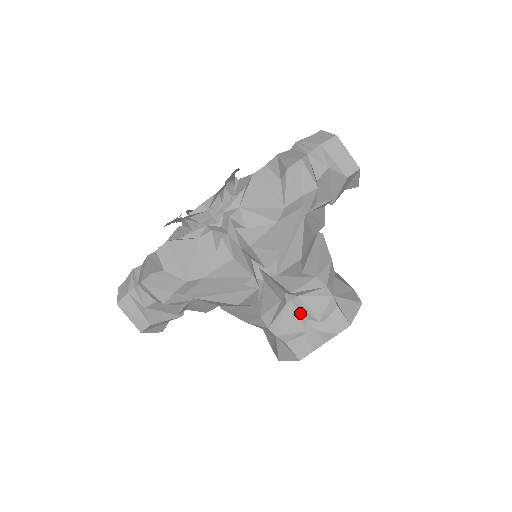
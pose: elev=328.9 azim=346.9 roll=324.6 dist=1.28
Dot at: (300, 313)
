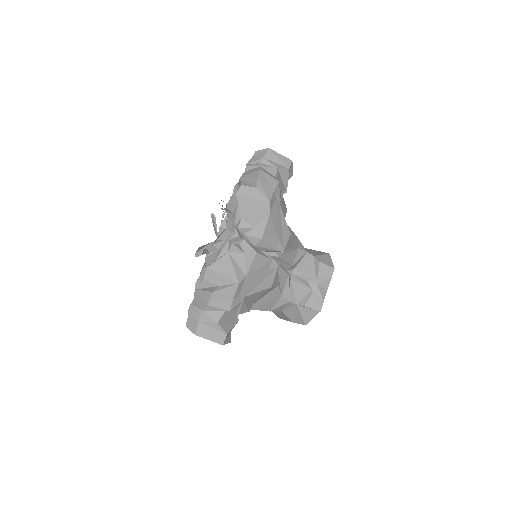
Dot at: (301, 280)
